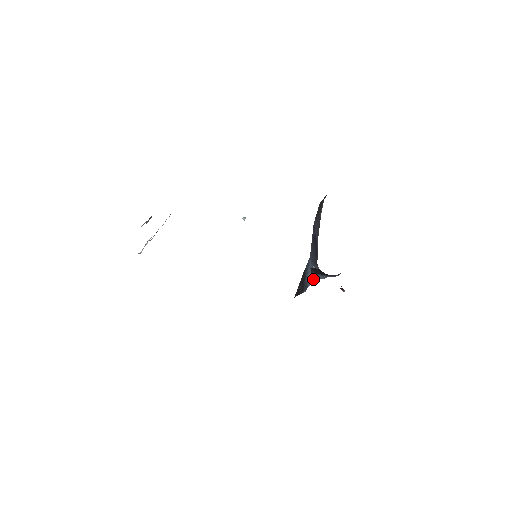
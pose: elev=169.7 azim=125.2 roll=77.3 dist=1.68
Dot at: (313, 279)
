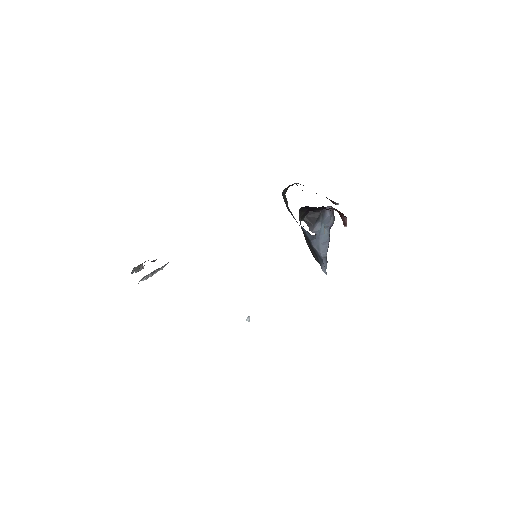
Dot at: (320, 247)
